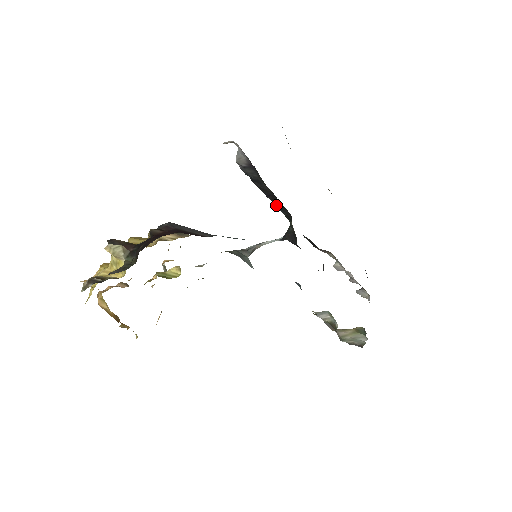
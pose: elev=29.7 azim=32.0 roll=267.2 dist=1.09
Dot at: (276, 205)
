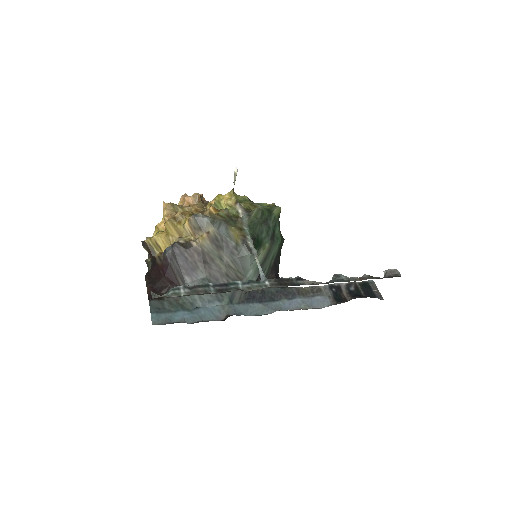
Dot at: (229, 286)
